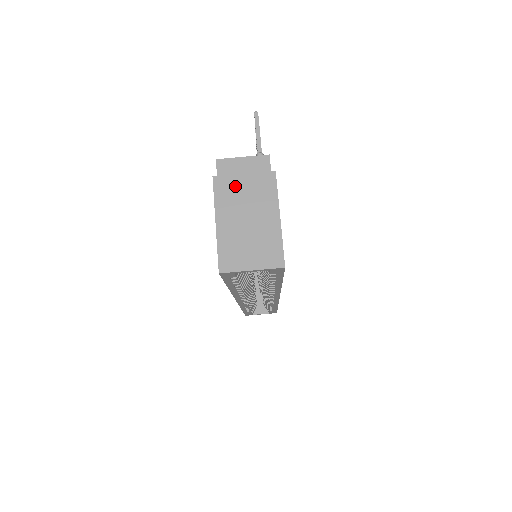
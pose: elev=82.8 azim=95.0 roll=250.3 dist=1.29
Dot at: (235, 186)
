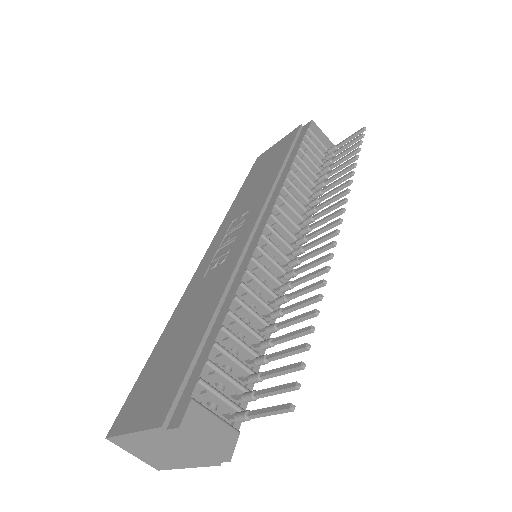
Dot at: (174, 442)
